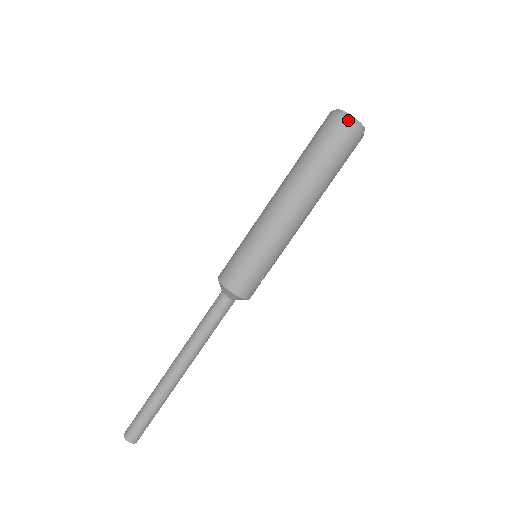
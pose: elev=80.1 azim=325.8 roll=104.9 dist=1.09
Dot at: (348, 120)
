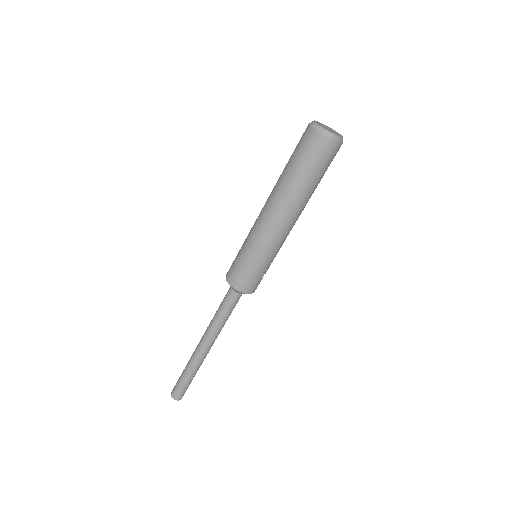
Dot at: (324, 136)
